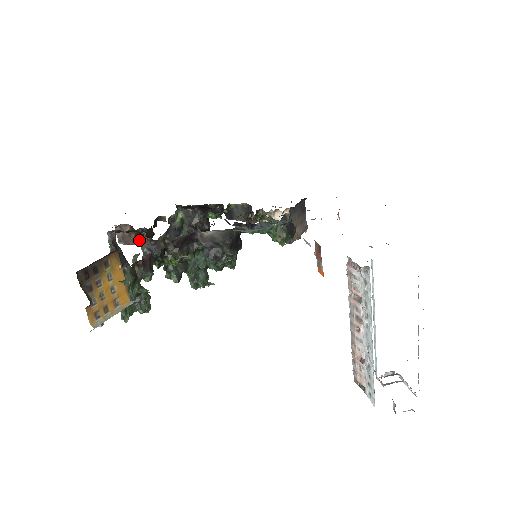
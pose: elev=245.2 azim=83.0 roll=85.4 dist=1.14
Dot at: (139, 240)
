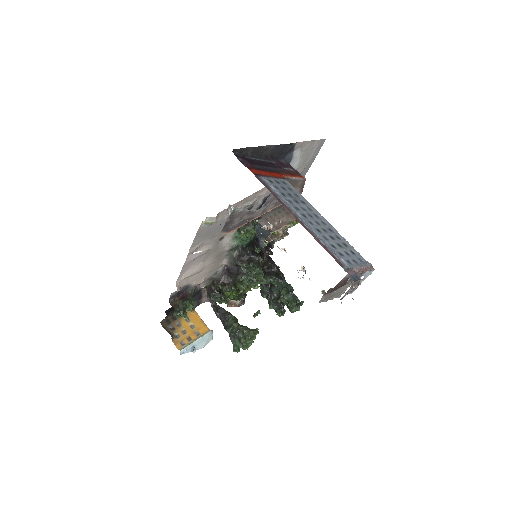
Dot at: occluded
